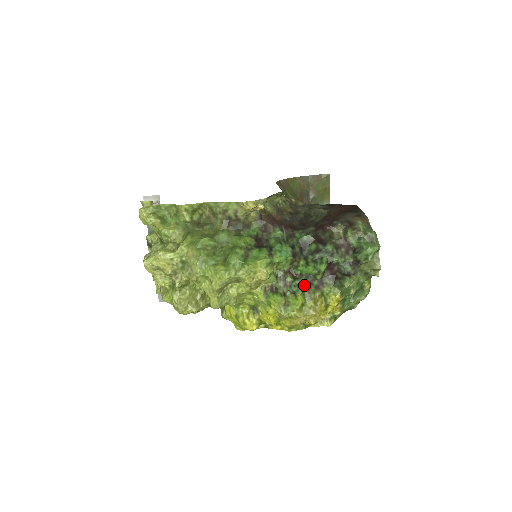
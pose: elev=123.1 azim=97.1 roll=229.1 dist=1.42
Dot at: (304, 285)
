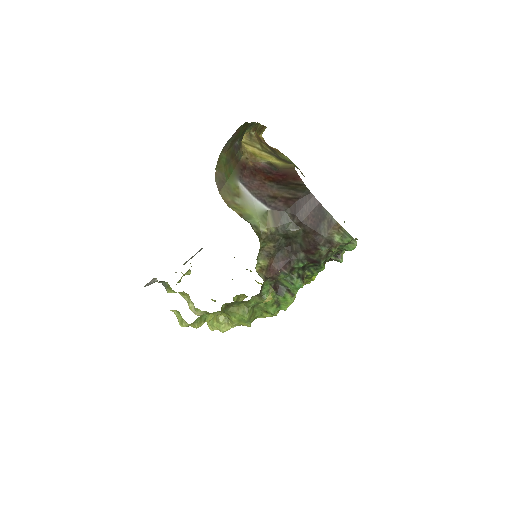
Dot at: occluded
